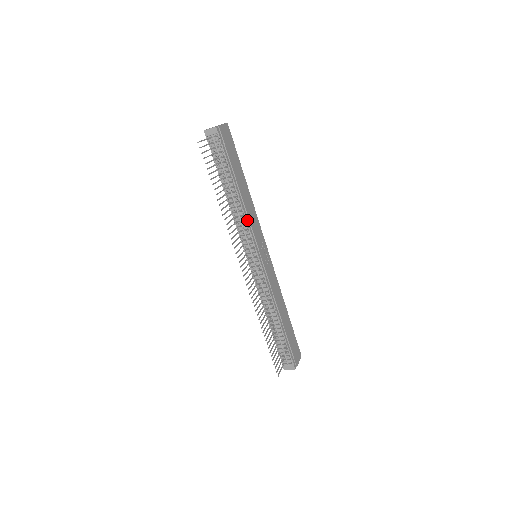
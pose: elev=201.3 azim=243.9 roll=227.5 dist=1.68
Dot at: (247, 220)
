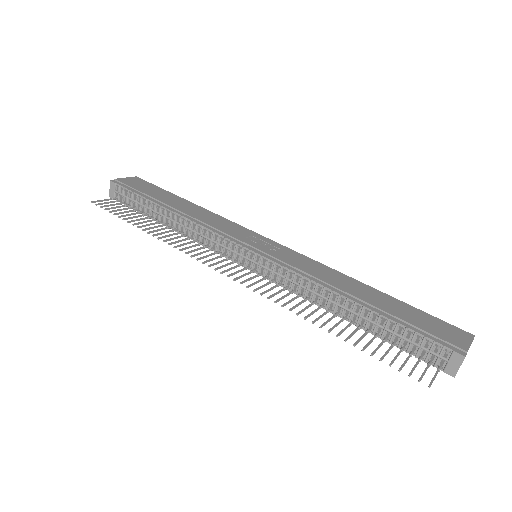
Dot at: (202, 225)
